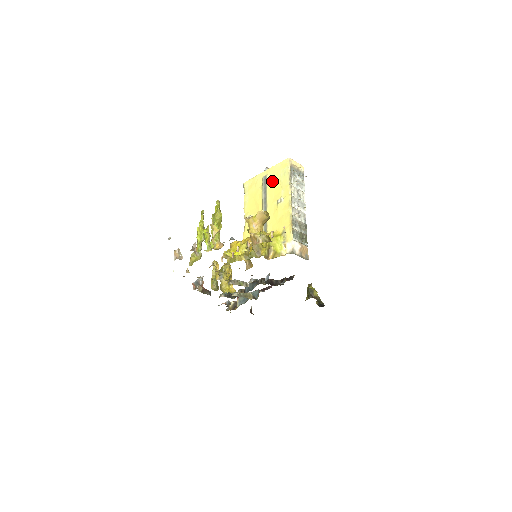
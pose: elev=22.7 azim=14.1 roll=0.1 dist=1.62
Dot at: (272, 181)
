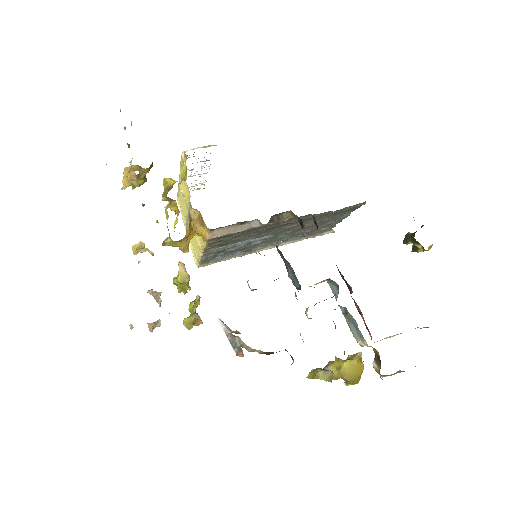
Dot at: (184, 215)
